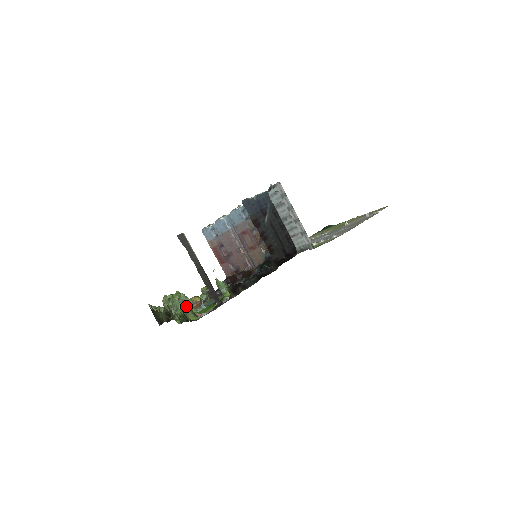
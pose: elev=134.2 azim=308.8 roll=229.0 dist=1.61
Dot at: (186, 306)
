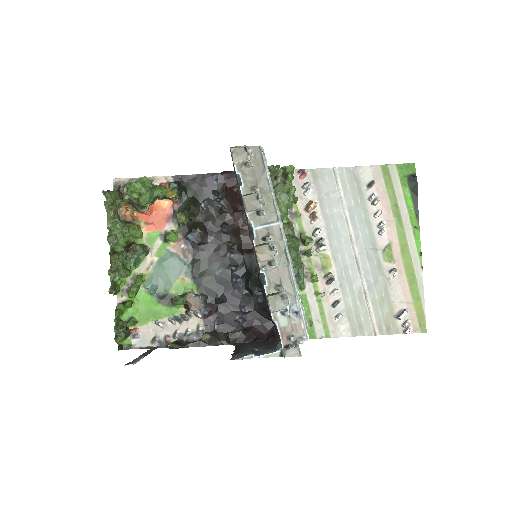
Dot at: (140, 258)
